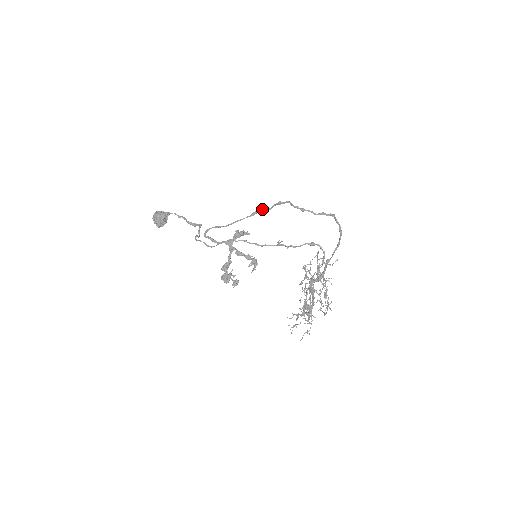
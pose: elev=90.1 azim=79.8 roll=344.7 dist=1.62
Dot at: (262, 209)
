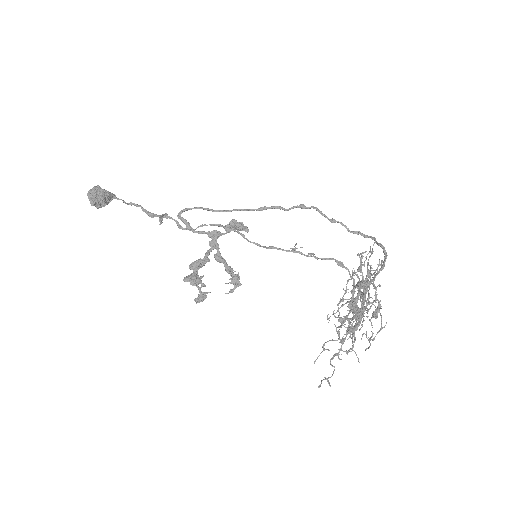
Dot at: occluded
